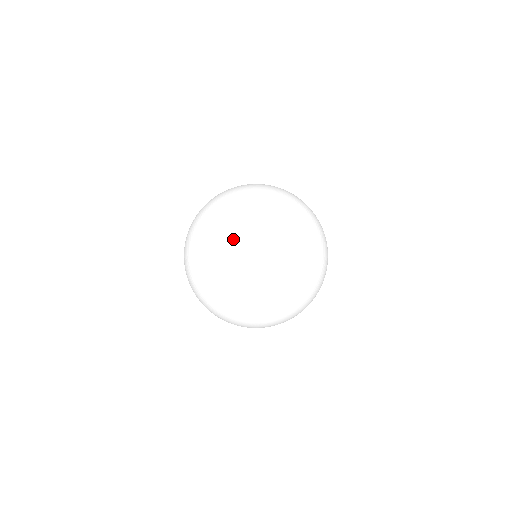
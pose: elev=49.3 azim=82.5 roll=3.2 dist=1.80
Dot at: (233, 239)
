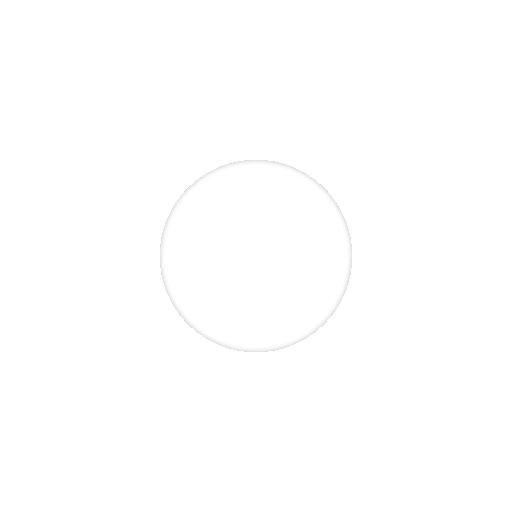
Dot at: (241, 228)
